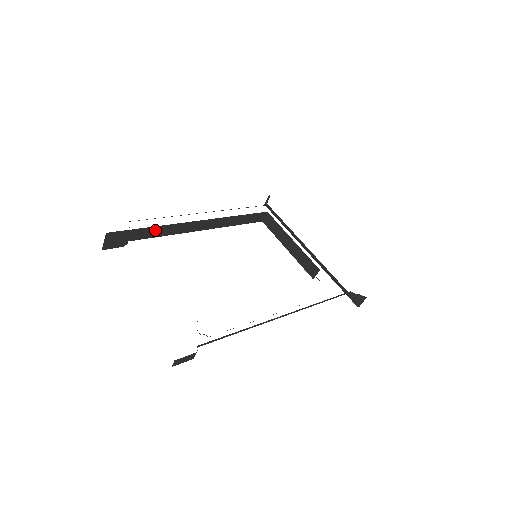
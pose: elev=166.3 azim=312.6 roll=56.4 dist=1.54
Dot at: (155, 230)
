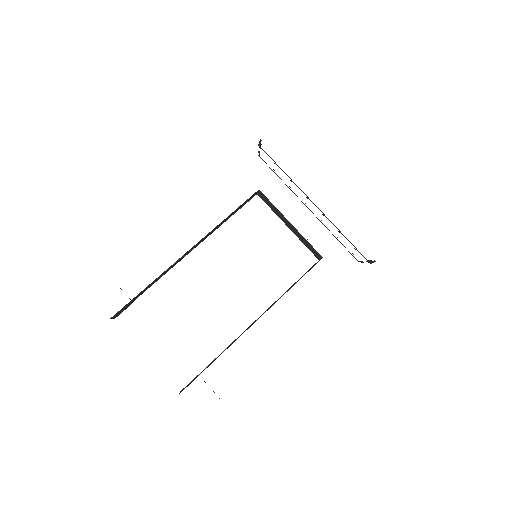
Dot at: (151, 283)
